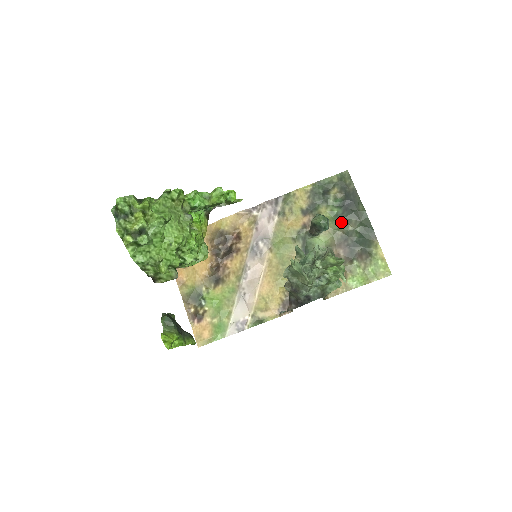
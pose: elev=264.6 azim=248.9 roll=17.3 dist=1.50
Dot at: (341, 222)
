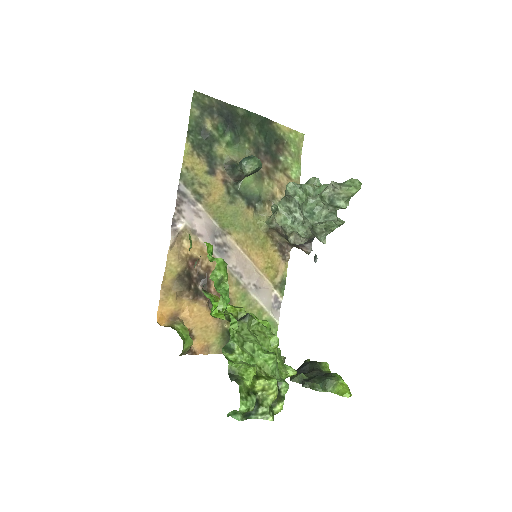
Dot at: (242, 142)
